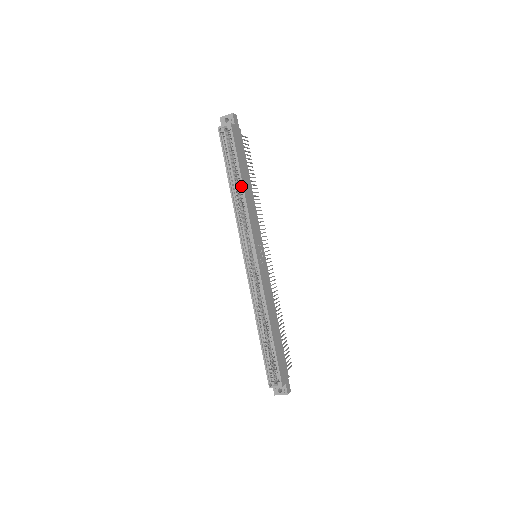
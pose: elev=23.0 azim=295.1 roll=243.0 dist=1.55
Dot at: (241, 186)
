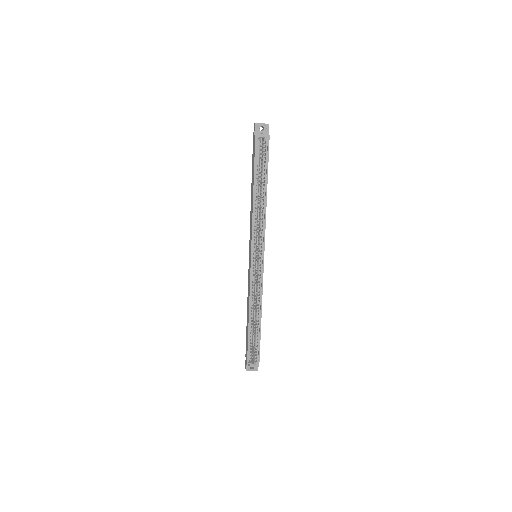
Dot at: (264, 196)
